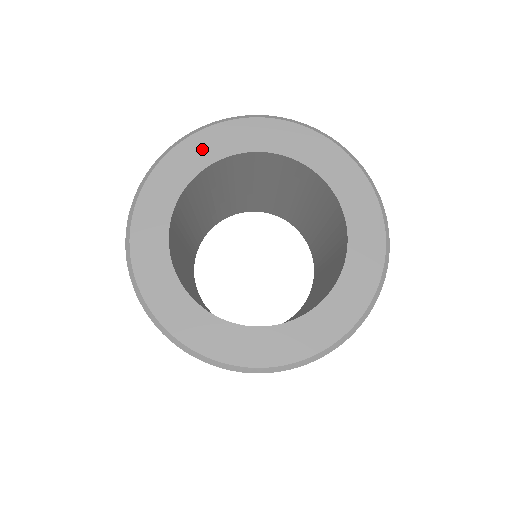
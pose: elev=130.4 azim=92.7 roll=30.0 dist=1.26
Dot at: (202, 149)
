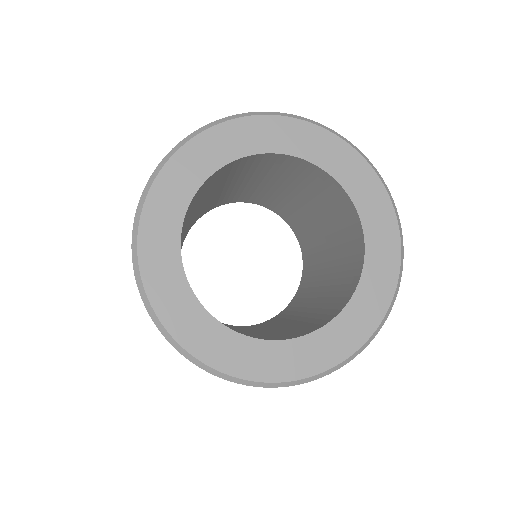
Dot at: (186, 171)
